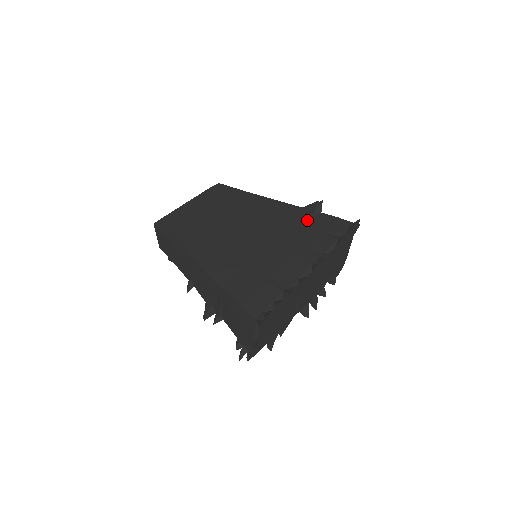
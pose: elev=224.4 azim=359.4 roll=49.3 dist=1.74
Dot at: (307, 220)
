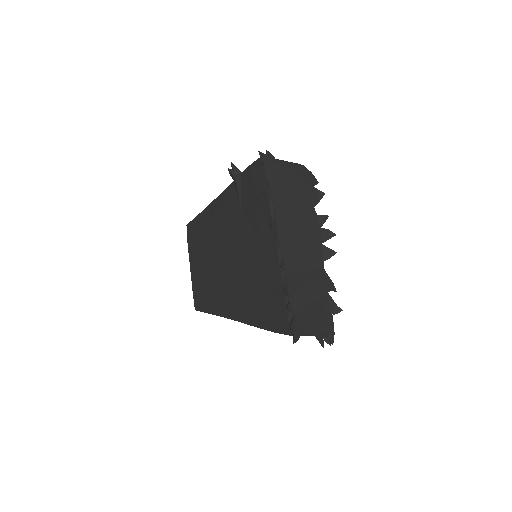
Dot at: (241, 196)
